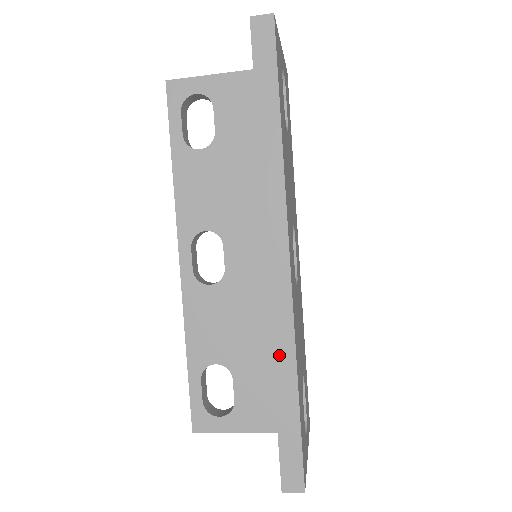
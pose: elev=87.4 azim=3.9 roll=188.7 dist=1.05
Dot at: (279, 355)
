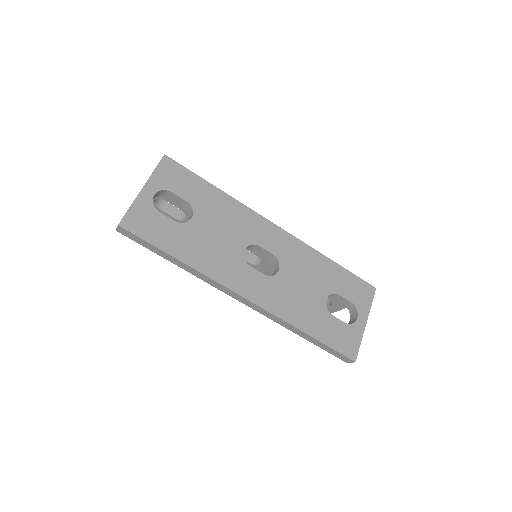
Dot at: (287, 327)
